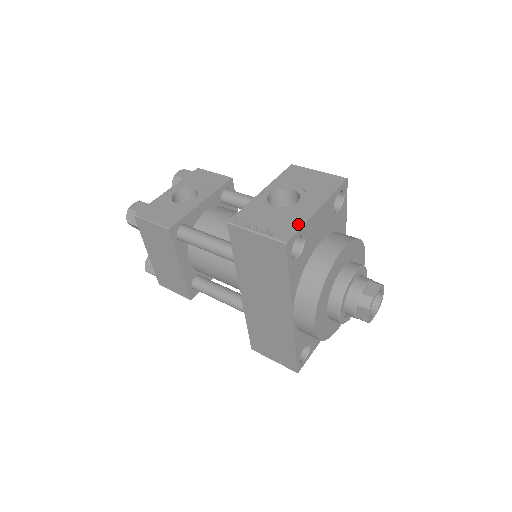
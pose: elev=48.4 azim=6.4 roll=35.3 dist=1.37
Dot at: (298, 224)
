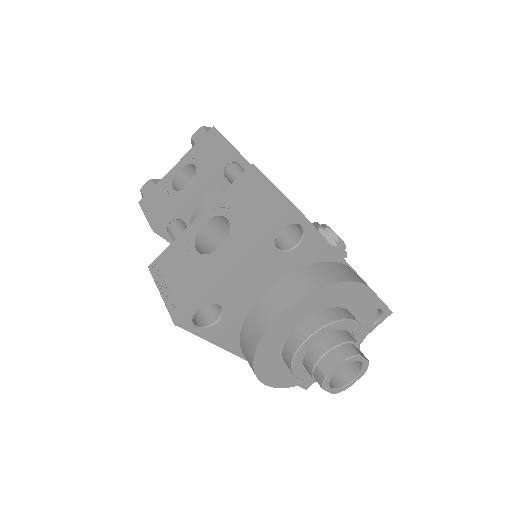
Dot at: (199, 292)
